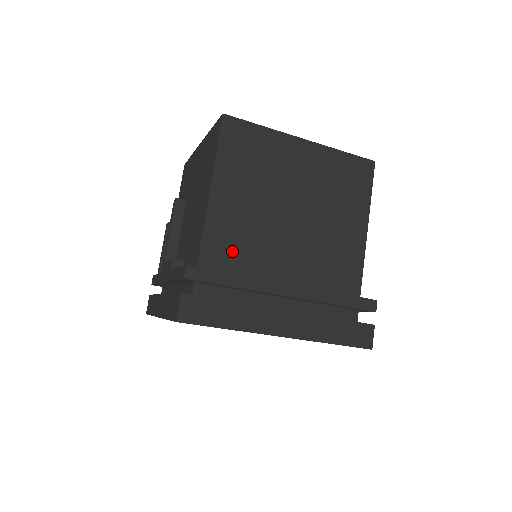
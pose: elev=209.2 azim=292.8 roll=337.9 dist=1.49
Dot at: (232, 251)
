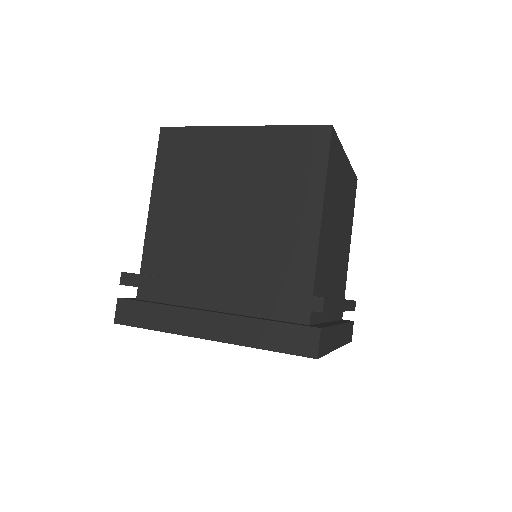
Dot at: (169, 255)
